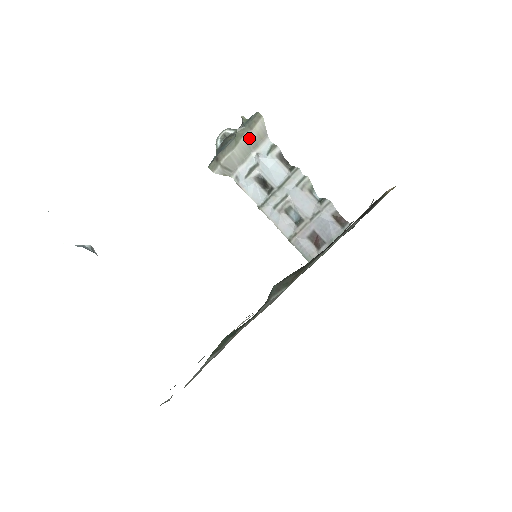
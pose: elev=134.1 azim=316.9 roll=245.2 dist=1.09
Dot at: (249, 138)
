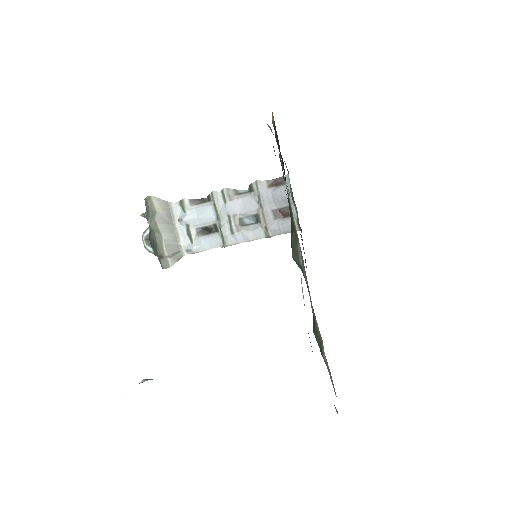
Dot at: (161, 218)
